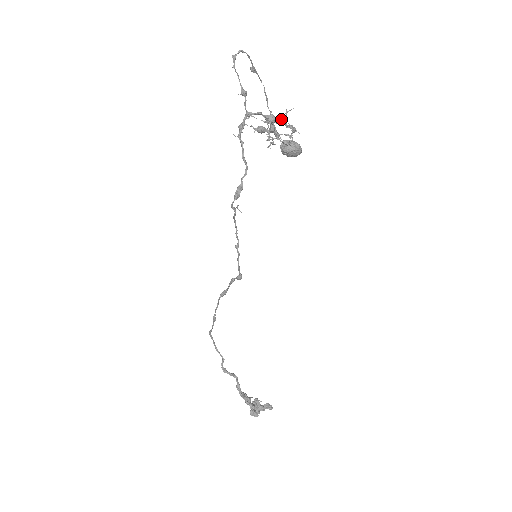
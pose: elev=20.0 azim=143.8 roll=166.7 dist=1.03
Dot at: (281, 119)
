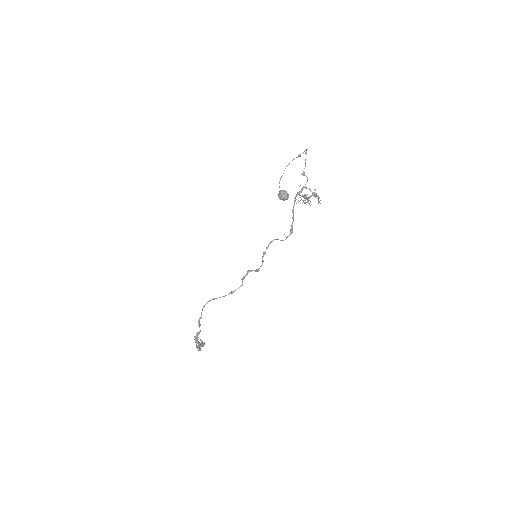
Dot at: occluded
